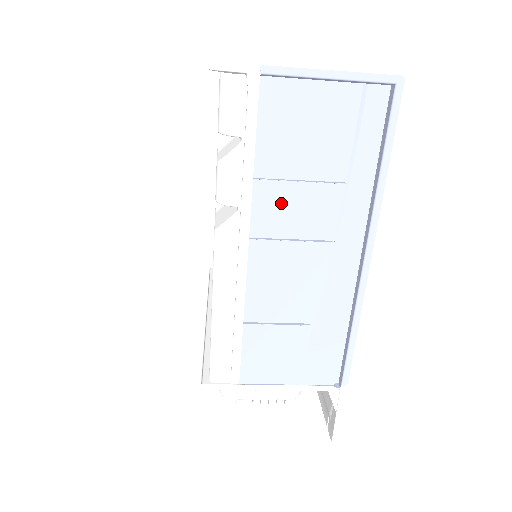
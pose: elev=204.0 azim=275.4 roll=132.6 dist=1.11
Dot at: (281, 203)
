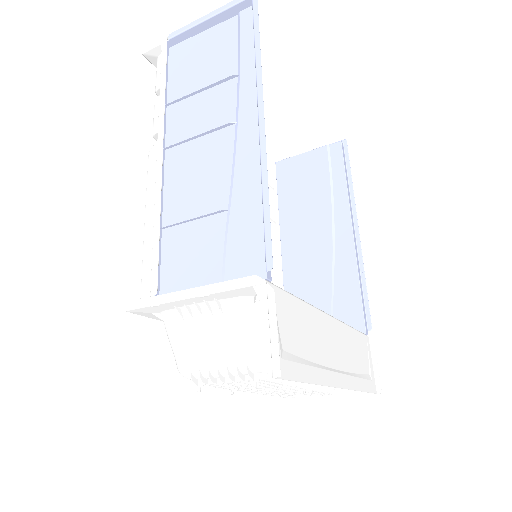
Dot at: (191, 112)
